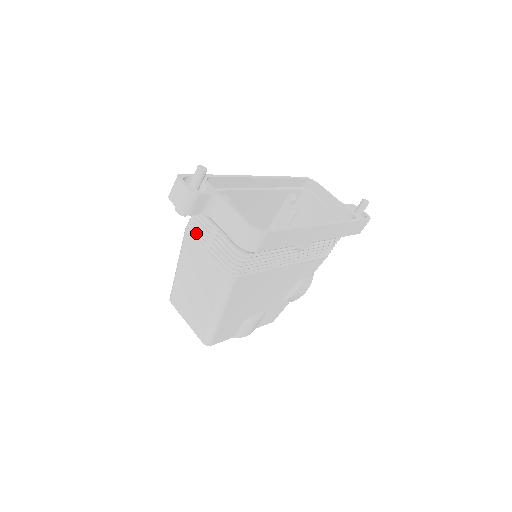
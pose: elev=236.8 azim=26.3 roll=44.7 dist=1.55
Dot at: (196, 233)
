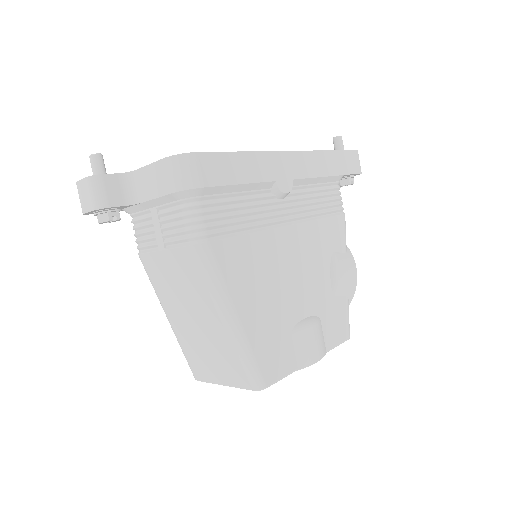
Dot at: (146, 244)
